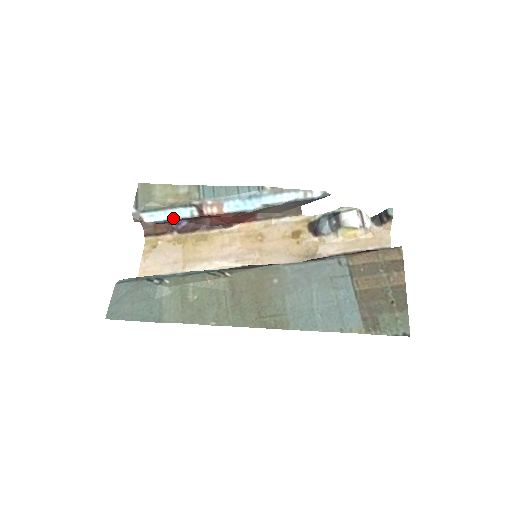
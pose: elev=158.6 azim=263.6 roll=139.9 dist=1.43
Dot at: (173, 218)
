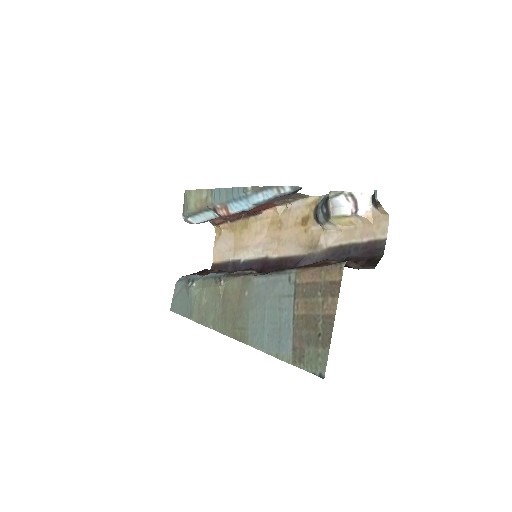
Dot at: (207, 219)
